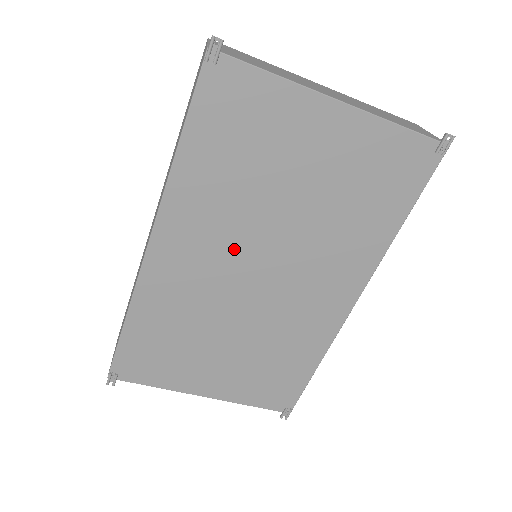
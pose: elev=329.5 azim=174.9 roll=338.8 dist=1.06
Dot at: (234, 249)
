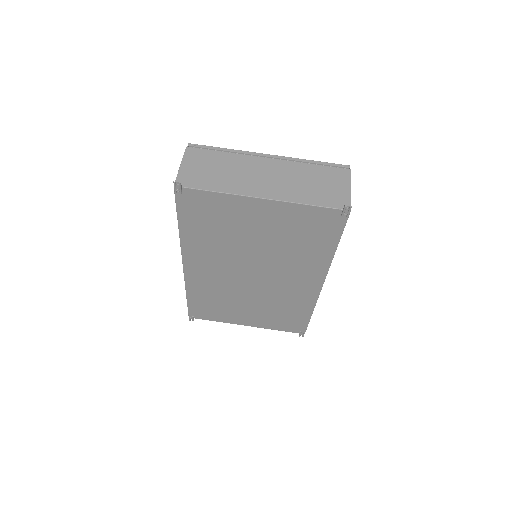
Dot at: (232, 265)
